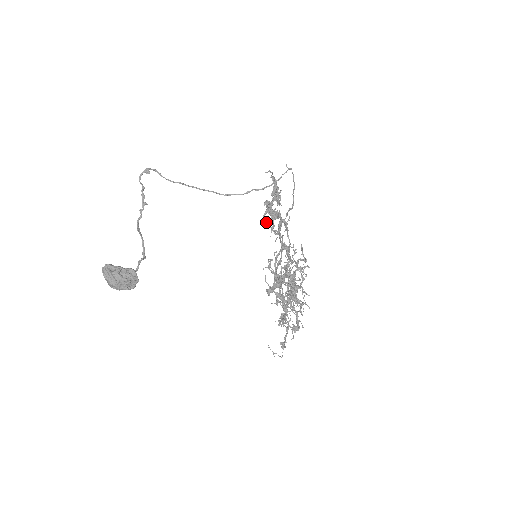
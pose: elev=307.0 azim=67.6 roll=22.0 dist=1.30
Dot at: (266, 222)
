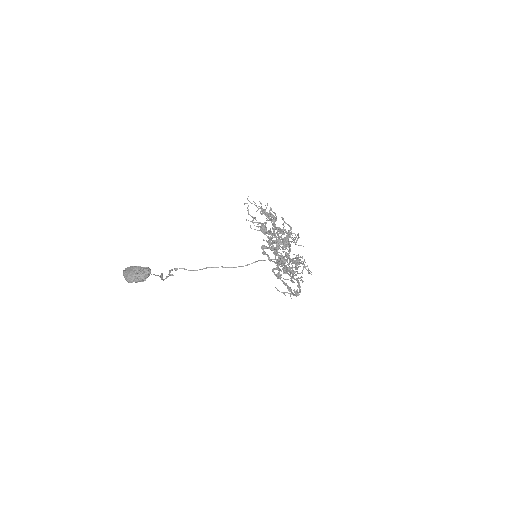
Dot at: (277, 276)
